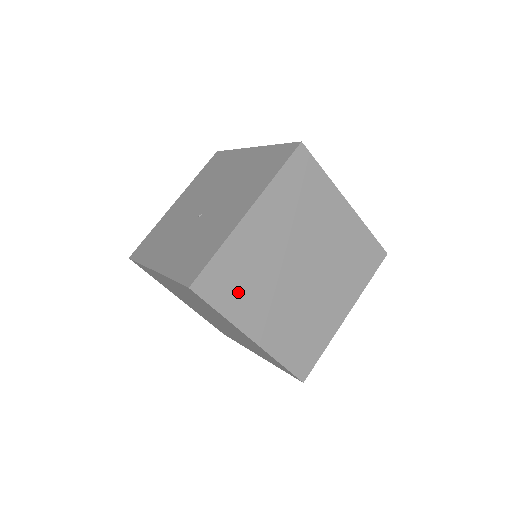
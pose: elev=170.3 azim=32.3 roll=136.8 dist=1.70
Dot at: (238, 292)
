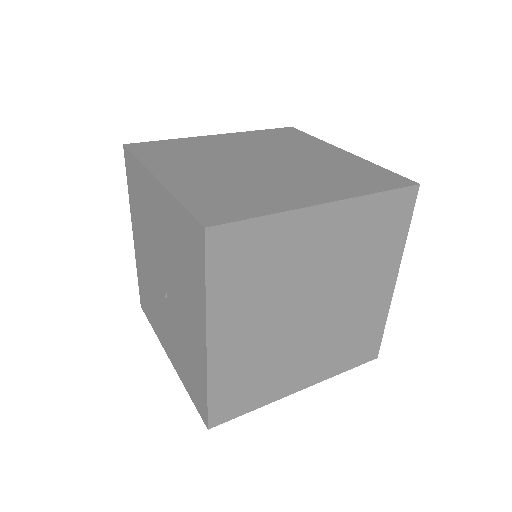
Dot at: (257, 387)
